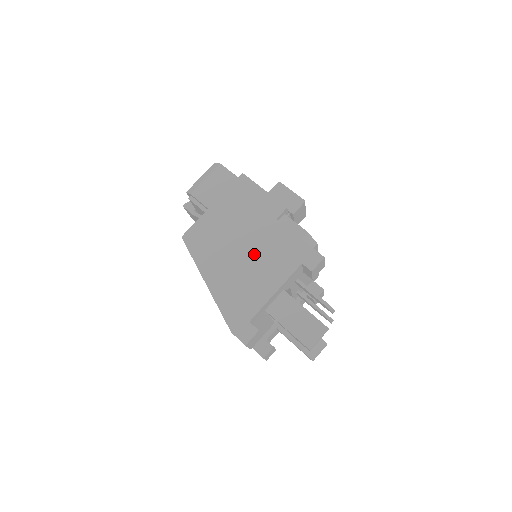
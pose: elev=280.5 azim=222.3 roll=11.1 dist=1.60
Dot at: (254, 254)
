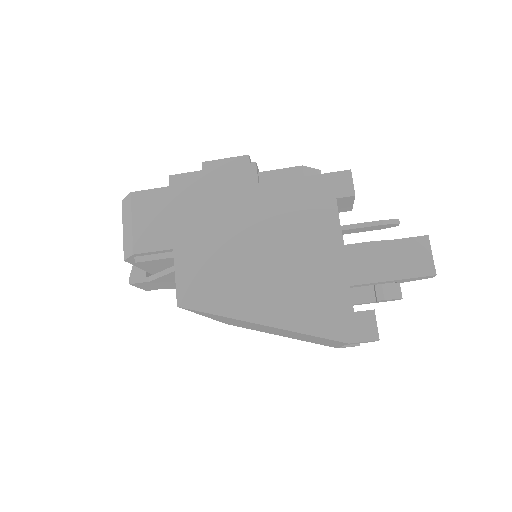
Dot at: (277, 241)
